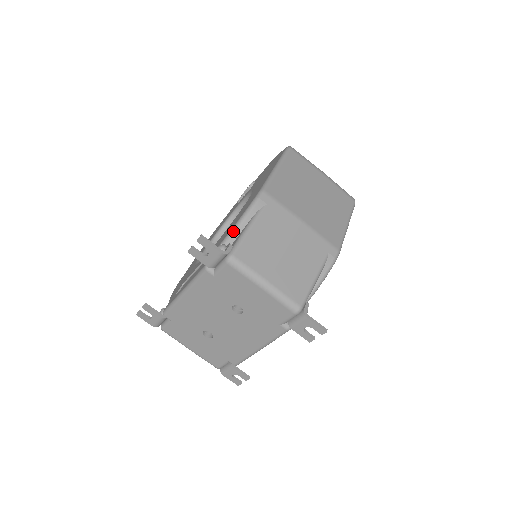
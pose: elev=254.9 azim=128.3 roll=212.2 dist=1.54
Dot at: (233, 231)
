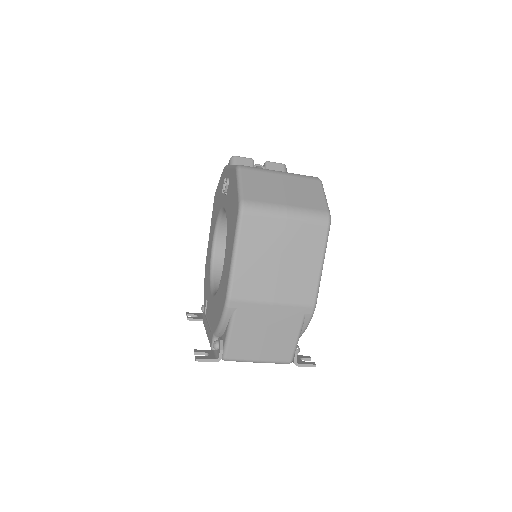
Dot at: (219, 330)
